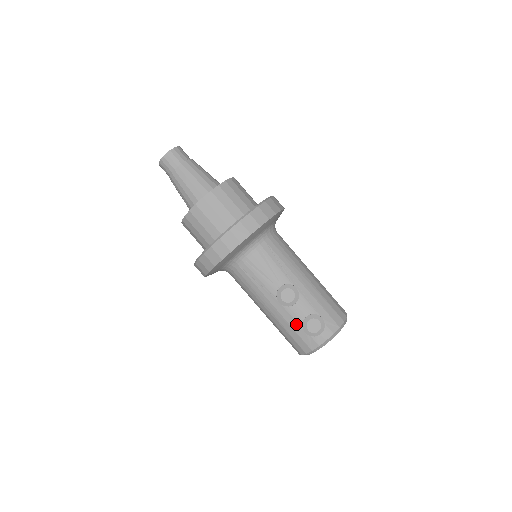
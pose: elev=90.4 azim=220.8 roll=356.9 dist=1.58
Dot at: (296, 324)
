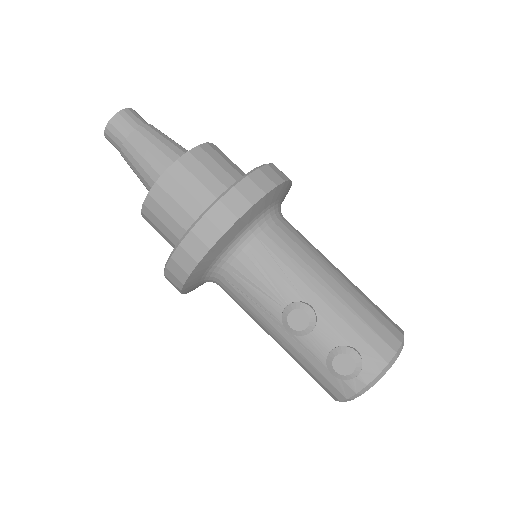
Dot at: (317, 361)
